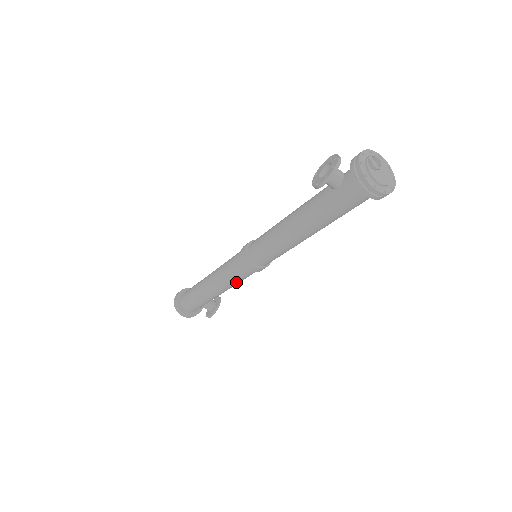
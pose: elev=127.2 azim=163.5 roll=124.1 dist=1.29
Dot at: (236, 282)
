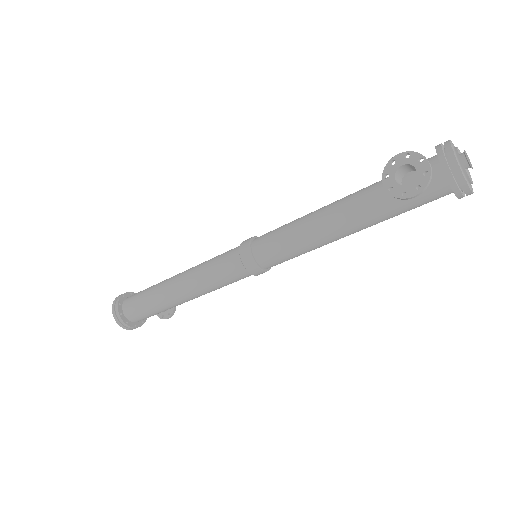
Dot at: occluded
